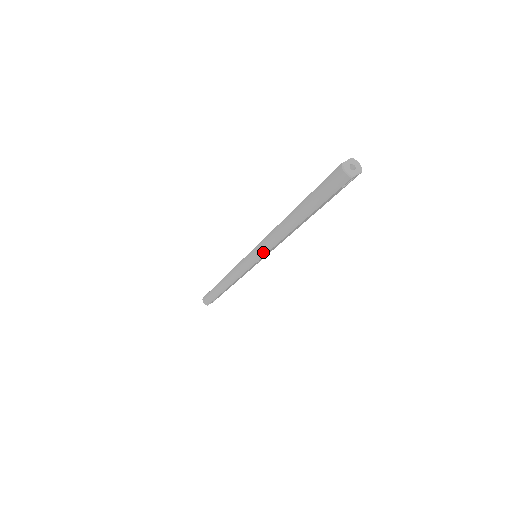
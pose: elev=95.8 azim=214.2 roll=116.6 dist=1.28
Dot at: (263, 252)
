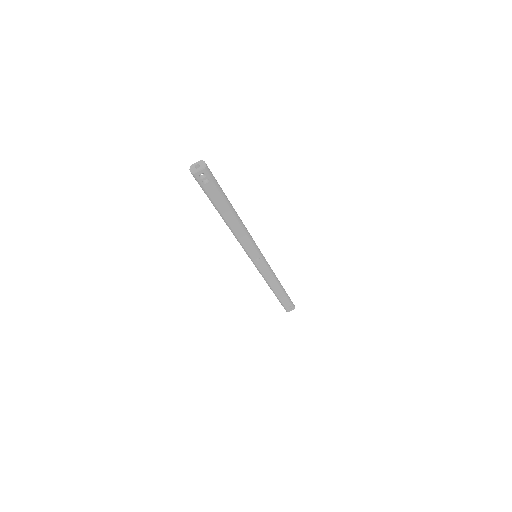
Dot at: (244, 250)
